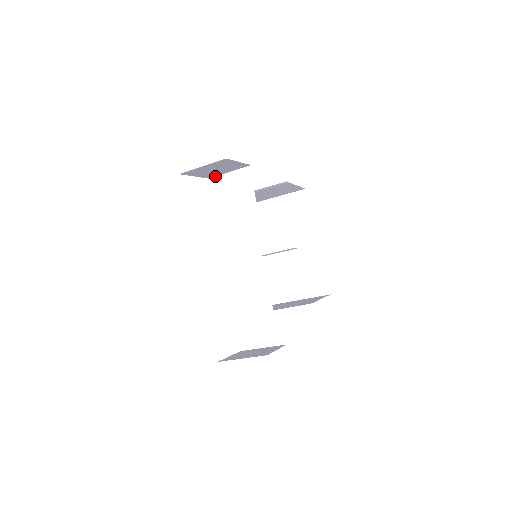
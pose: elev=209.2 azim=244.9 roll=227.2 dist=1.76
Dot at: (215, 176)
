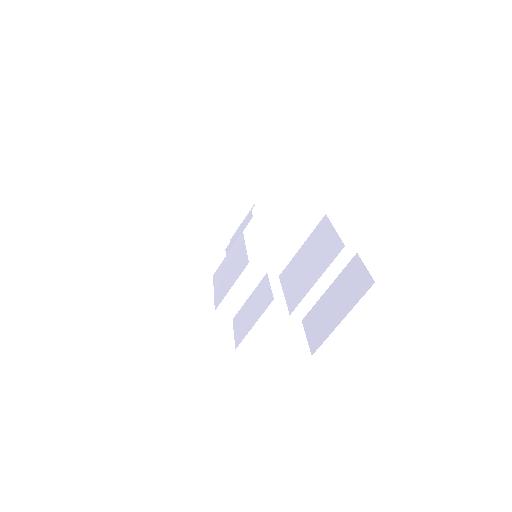
Dot at: (234, 234)
